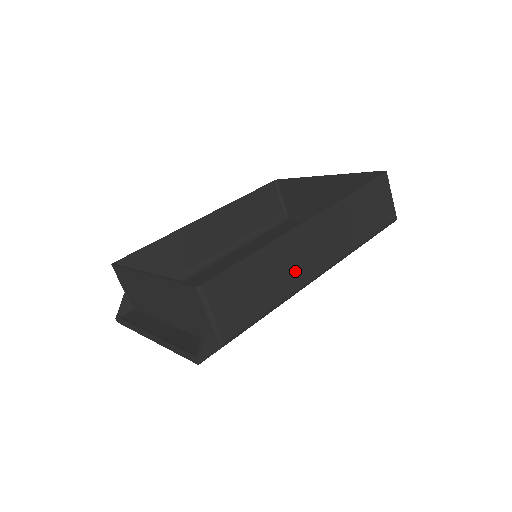
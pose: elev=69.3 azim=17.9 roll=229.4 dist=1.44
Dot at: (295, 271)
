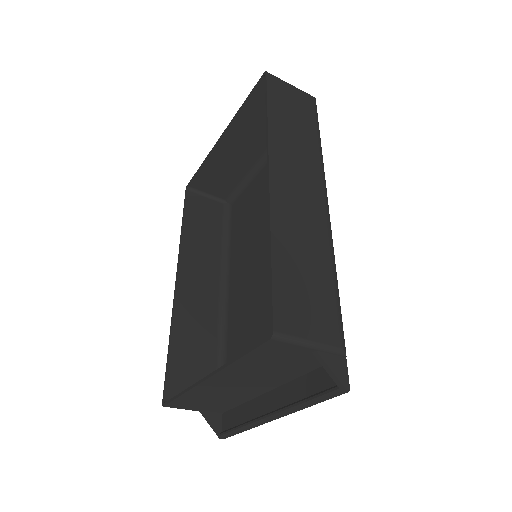
Dot at: (312, 226)
